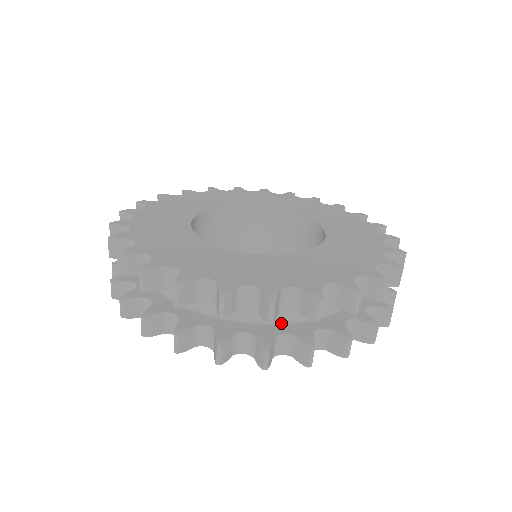
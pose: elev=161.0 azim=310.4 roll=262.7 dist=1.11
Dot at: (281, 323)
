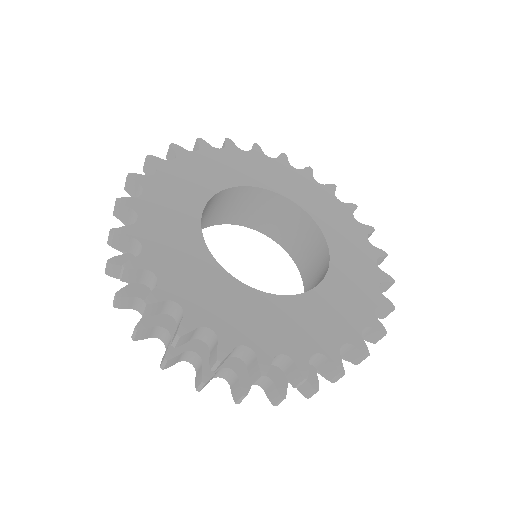
Dot at: occluded
